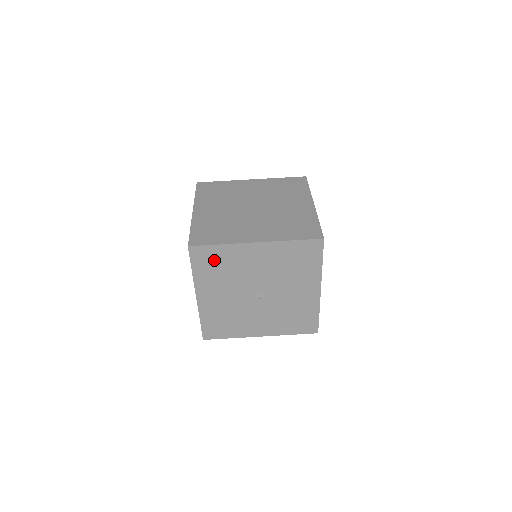
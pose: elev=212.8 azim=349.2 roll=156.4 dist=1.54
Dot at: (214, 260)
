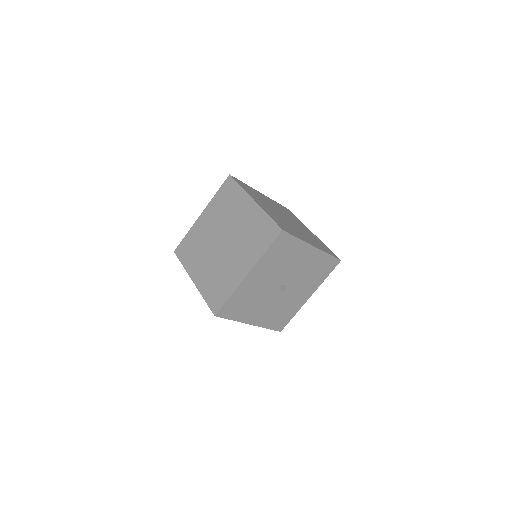
Dot at: (285, 248)
